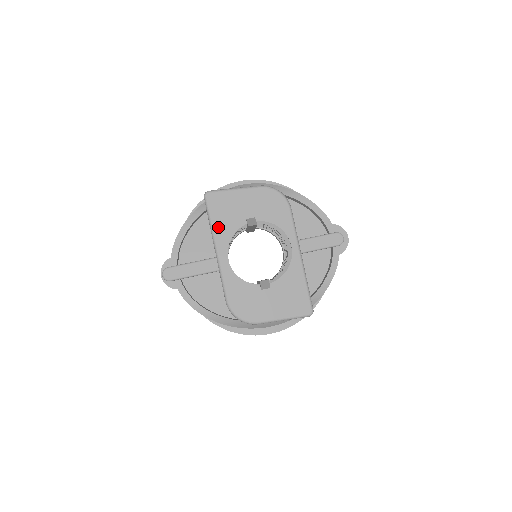
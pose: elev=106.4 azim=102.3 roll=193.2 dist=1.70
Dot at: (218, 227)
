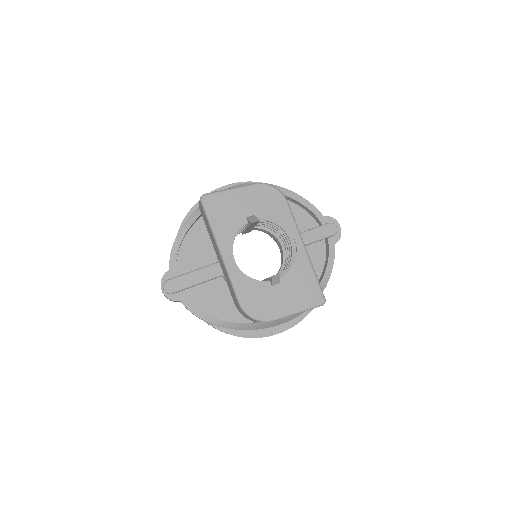
Dot at: (219, 229)
